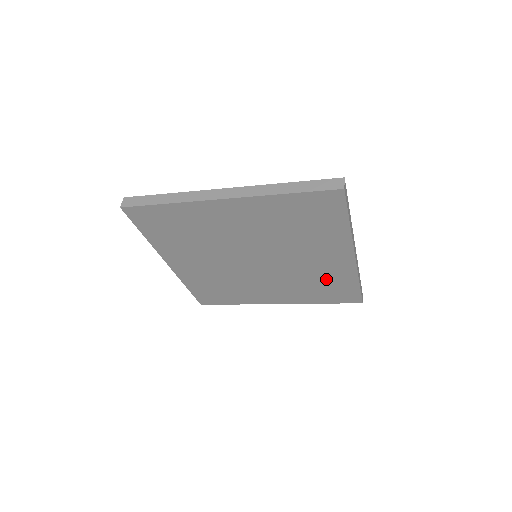
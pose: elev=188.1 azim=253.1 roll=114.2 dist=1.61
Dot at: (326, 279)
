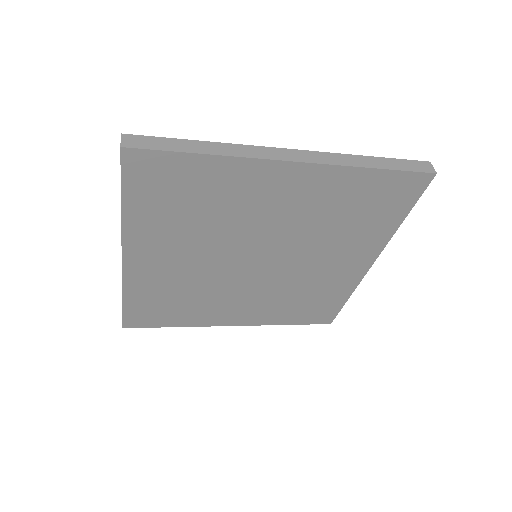
Dot at: (319, 292)
